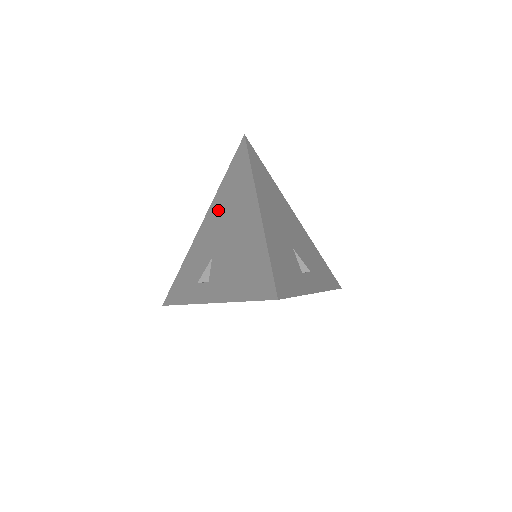
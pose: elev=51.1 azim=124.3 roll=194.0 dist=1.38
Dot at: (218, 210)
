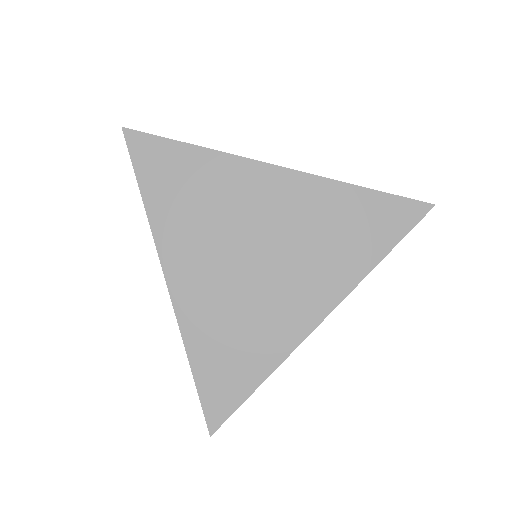
Dot at: occluded
